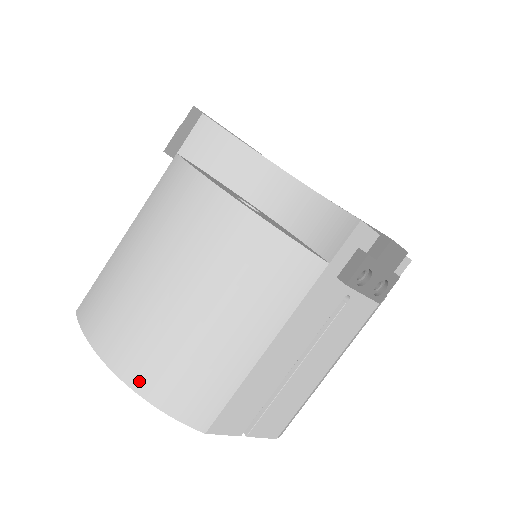
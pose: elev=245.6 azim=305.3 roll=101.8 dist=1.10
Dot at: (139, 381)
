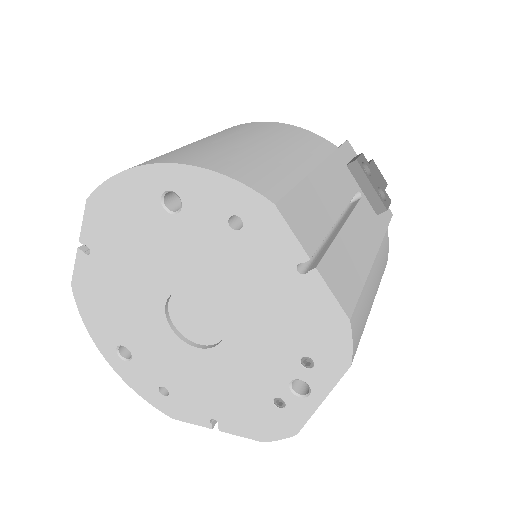
Dot at: (192, 161)
